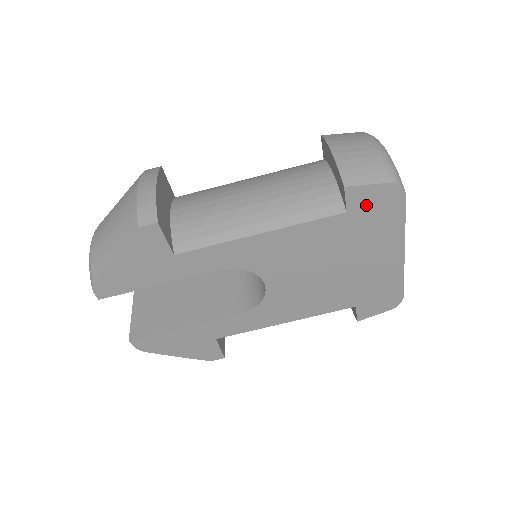
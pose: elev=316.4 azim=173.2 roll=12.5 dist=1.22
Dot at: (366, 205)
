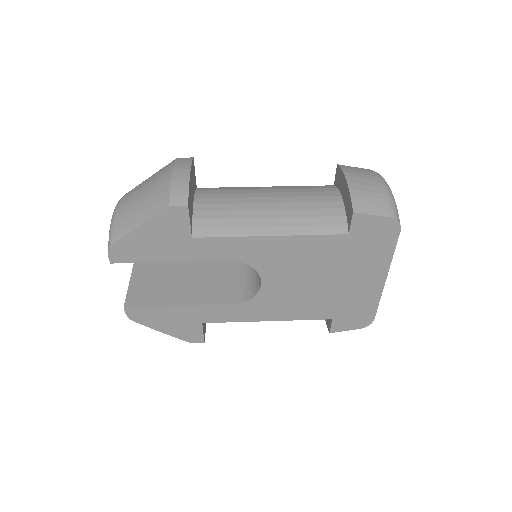
Dot at: (366, 232)
